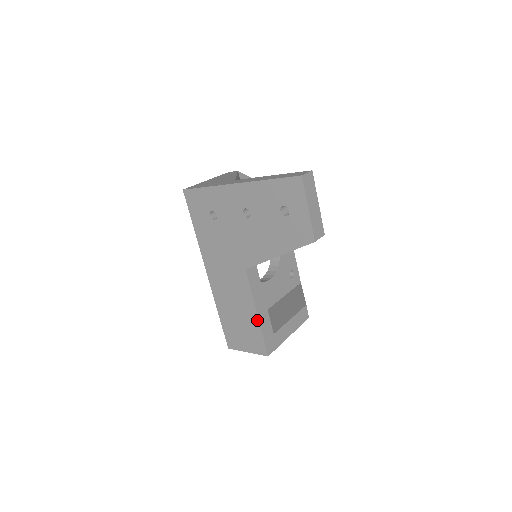
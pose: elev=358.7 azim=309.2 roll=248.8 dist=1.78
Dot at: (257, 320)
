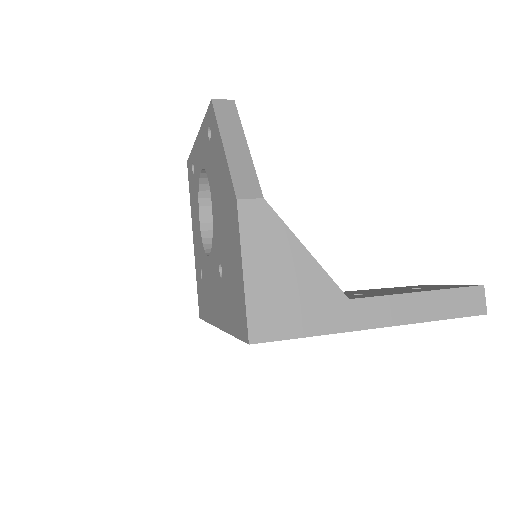
Dot at: occluded
